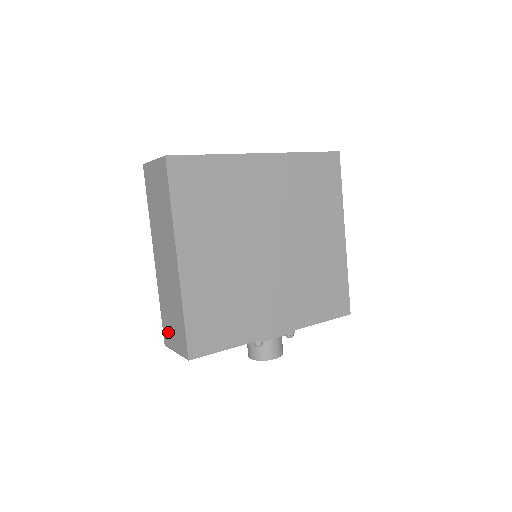
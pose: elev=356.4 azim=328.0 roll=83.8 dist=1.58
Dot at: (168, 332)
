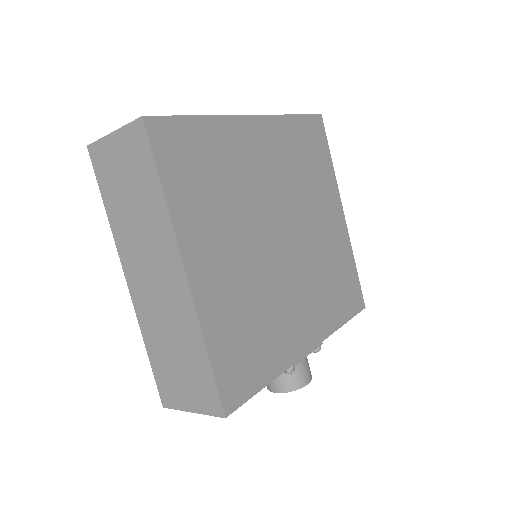
Dot at: (170, 386)
